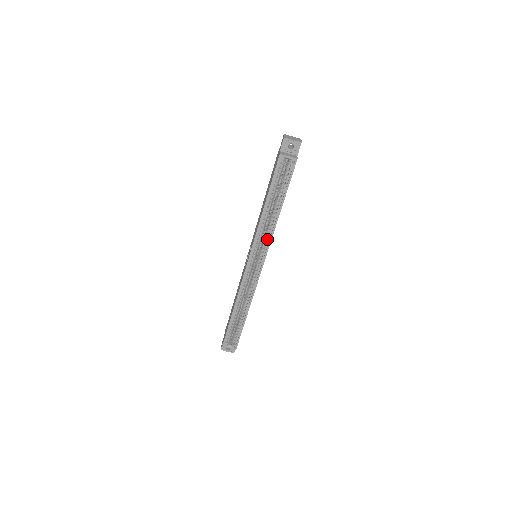
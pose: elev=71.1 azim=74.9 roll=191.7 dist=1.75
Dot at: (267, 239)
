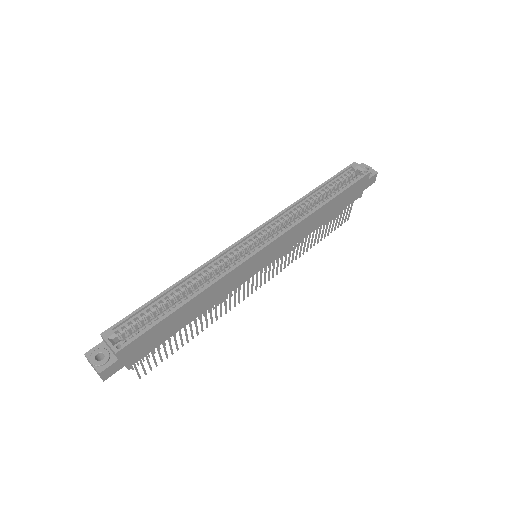
Dot at: (292, 223)
